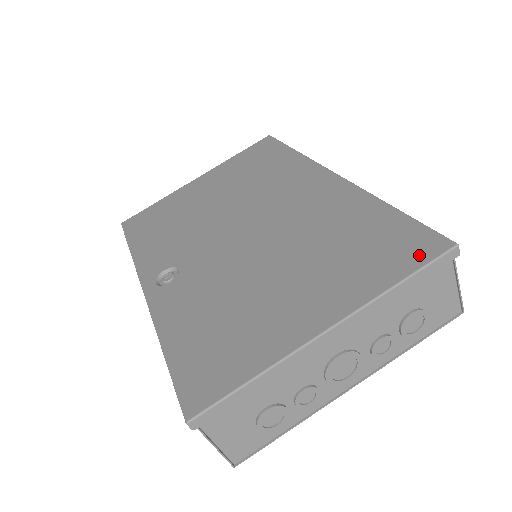
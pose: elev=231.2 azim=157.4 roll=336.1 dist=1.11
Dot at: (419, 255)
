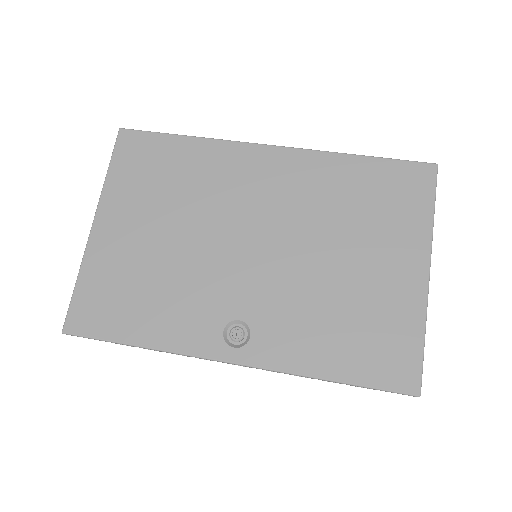
Dot at: (425, 185)
